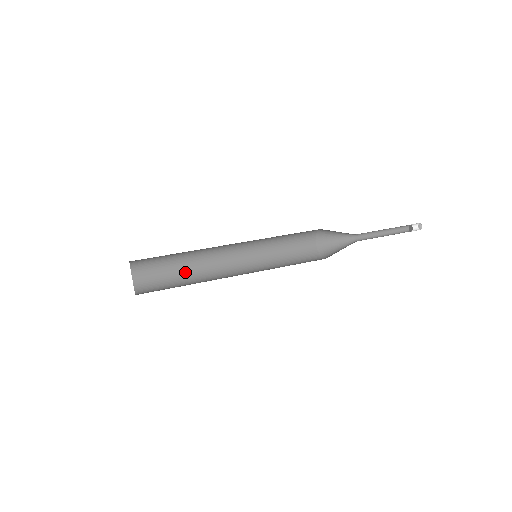
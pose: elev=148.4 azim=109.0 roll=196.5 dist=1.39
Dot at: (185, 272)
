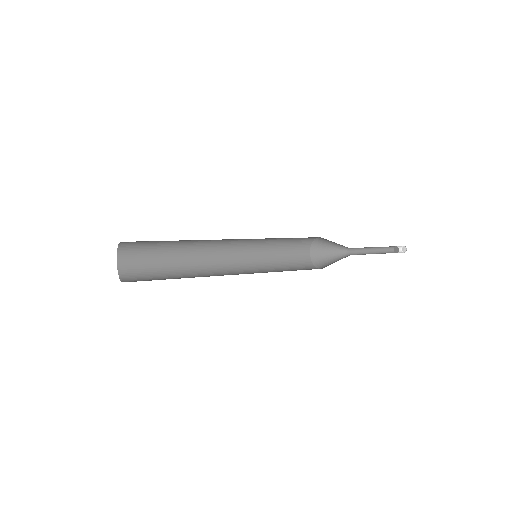
Dot at: (177, 263)
